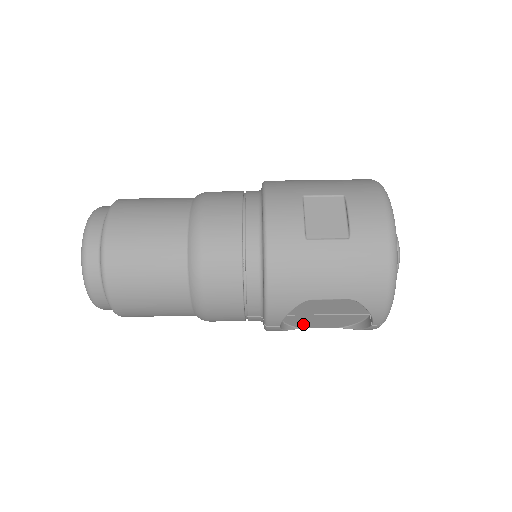
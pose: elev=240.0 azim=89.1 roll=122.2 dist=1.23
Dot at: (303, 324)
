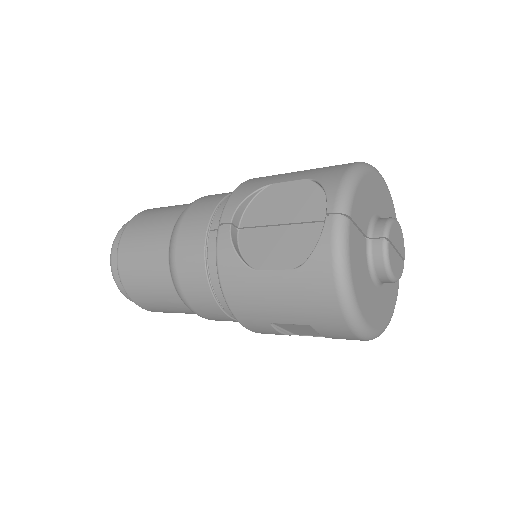
Dot at: occluded
